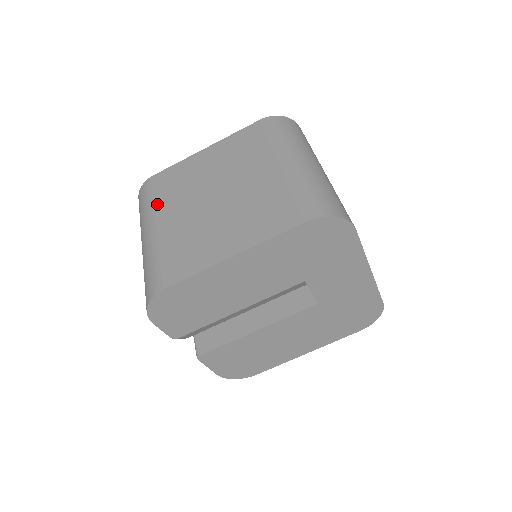
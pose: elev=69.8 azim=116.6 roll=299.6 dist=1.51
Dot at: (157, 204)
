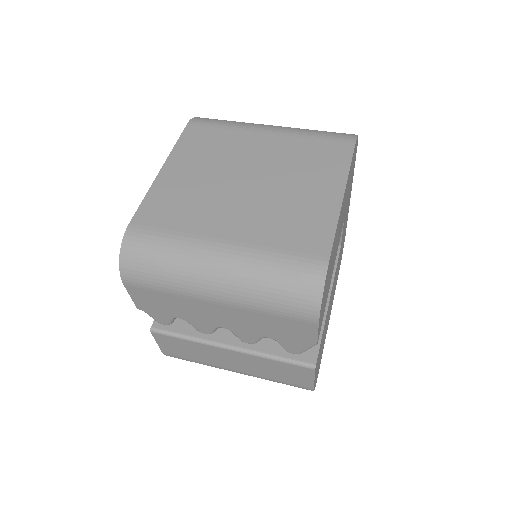
Dot at: (187, 232)
